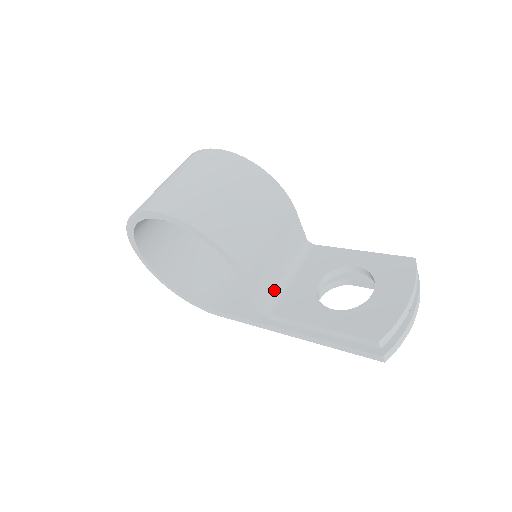
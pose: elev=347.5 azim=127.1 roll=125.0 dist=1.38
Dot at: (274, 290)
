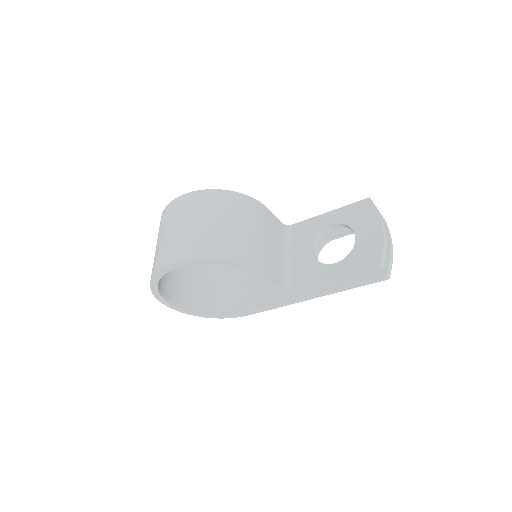
Dot at: (284, 273)
